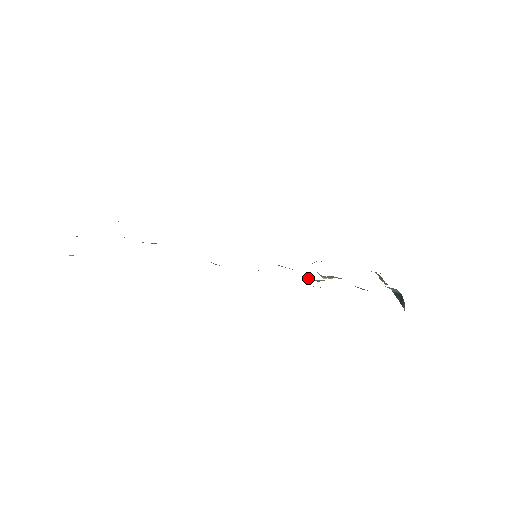
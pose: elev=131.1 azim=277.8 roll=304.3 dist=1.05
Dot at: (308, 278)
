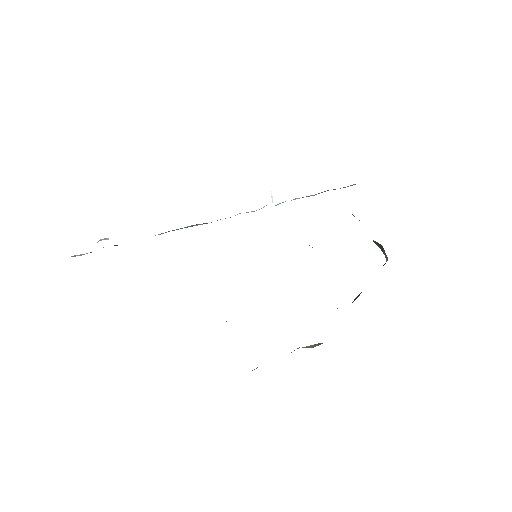
Dot at: occluded
